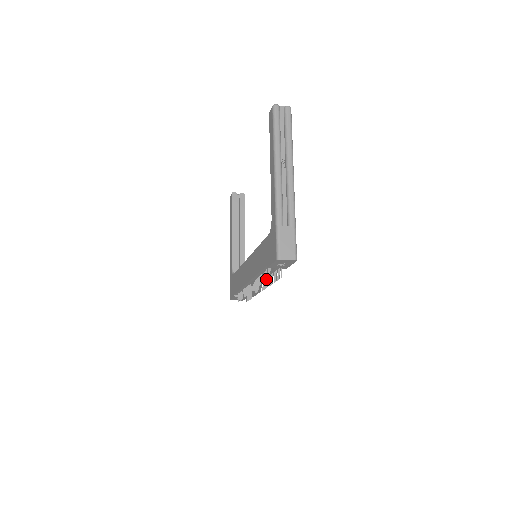
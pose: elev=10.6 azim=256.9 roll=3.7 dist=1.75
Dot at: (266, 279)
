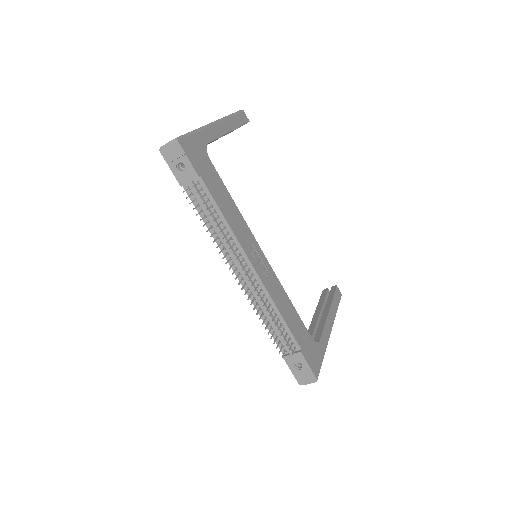
Dot at: (193, 209)
